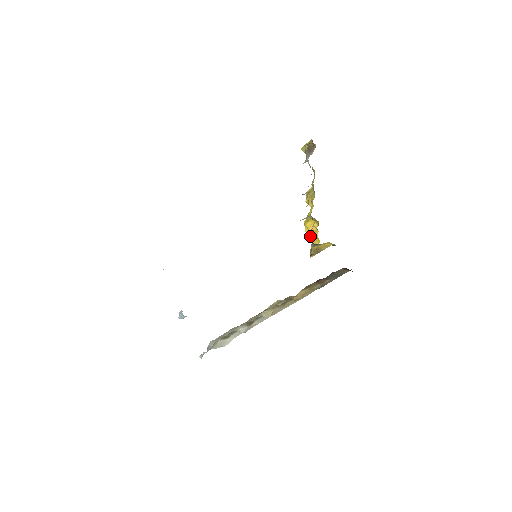
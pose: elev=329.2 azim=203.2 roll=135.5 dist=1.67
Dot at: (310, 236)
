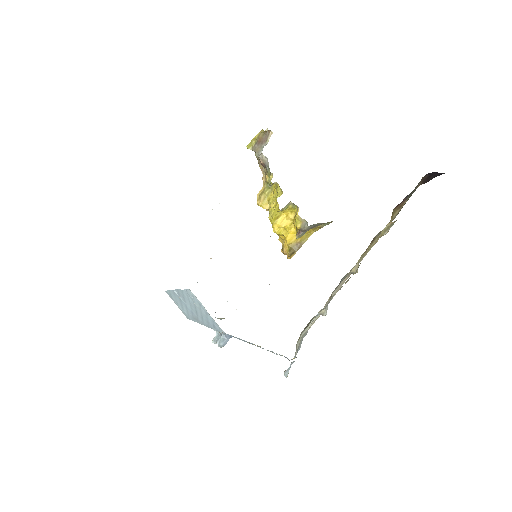
Dot at: (296, 224)
